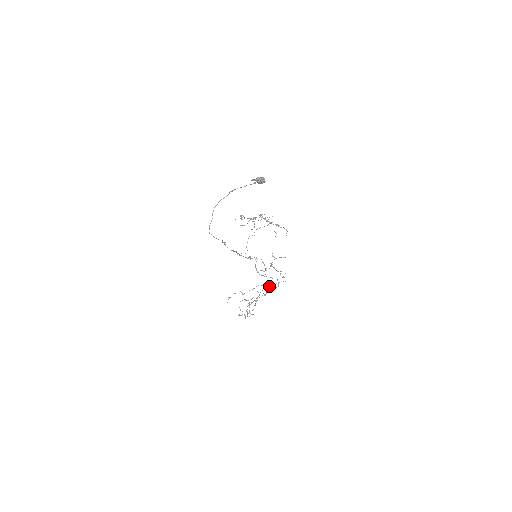
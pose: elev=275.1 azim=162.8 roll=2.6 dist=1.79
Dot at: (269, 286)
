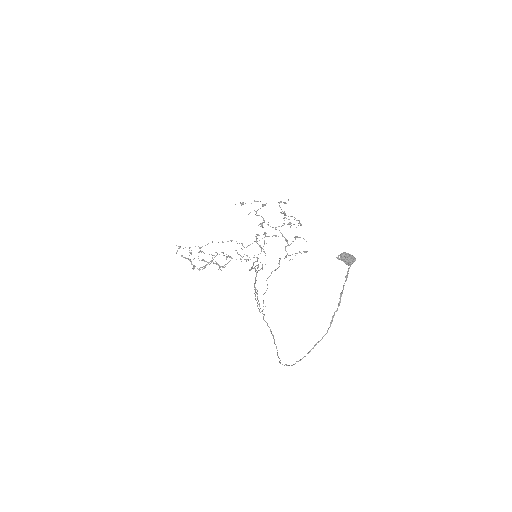
Dot at: (244, 259)
